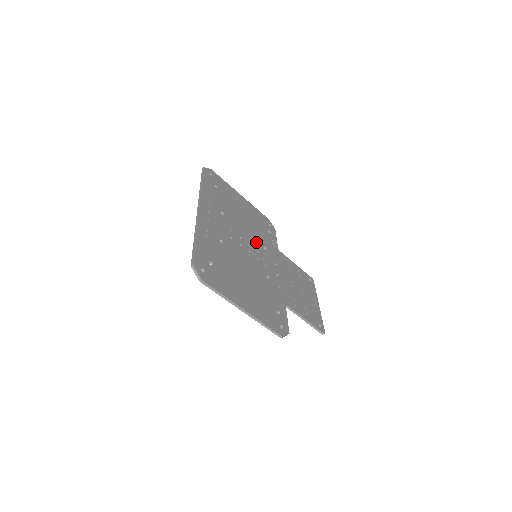
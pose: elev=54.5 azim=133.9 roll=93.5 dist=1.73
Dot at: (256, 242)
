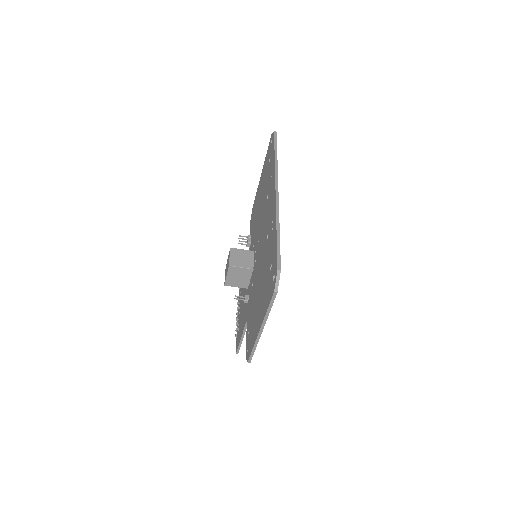
Dot at: occluded
